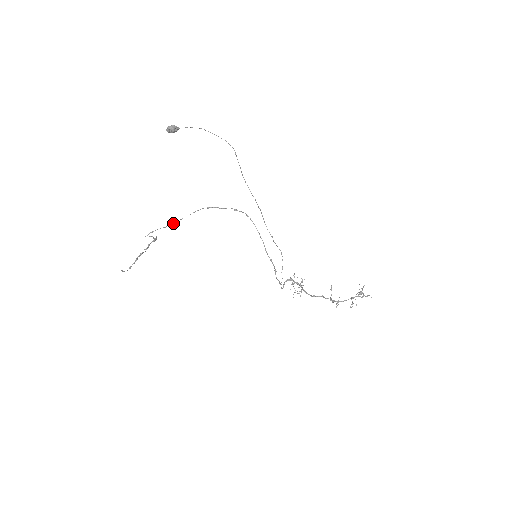
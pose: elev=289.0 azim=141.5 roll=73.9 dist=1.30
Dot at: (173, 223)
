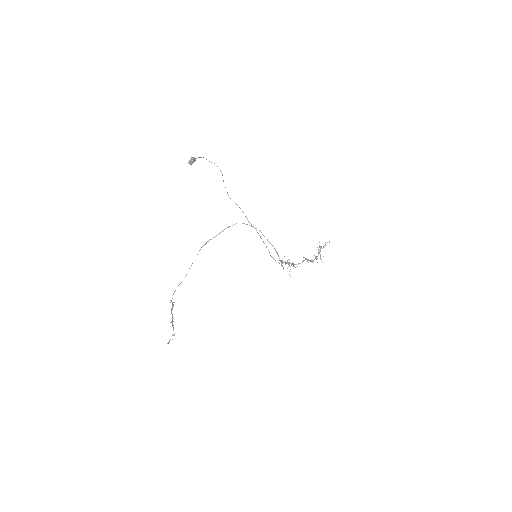
Dot at: occluded
